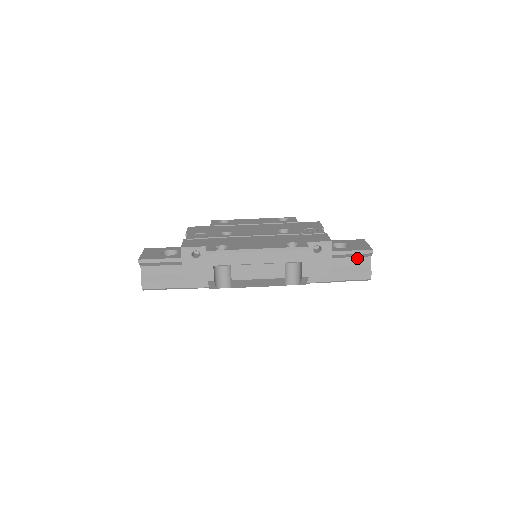
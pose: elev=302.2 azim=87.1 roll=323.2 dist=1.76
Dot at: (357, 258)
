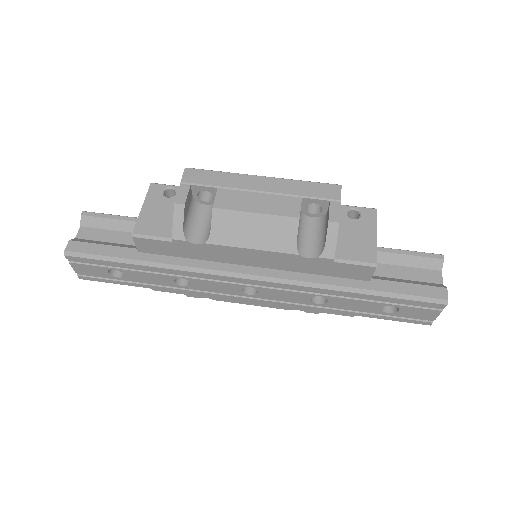
Dot at: (418, 270)
